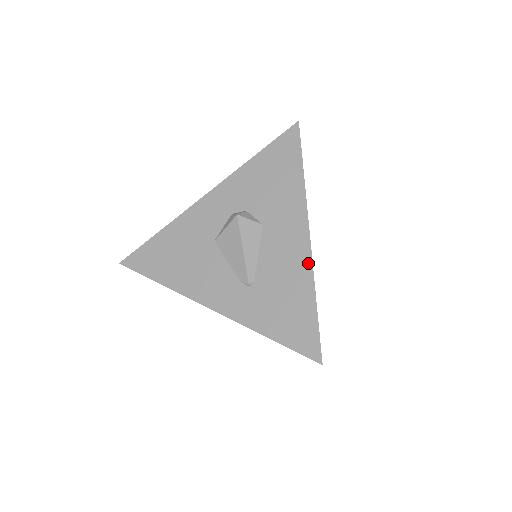
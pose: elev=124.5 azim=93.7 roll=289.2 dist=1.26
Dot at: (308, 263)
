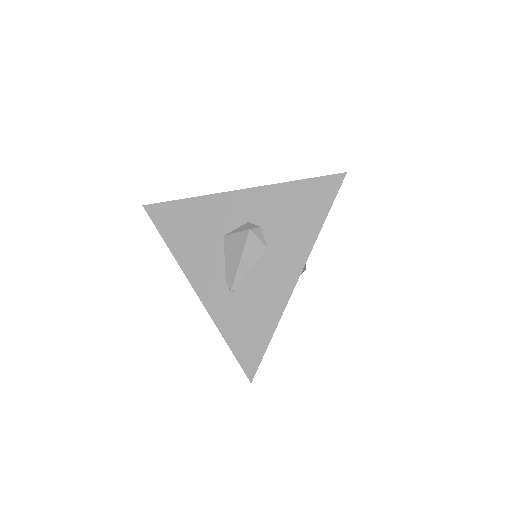
Dot at: (284, 302)
